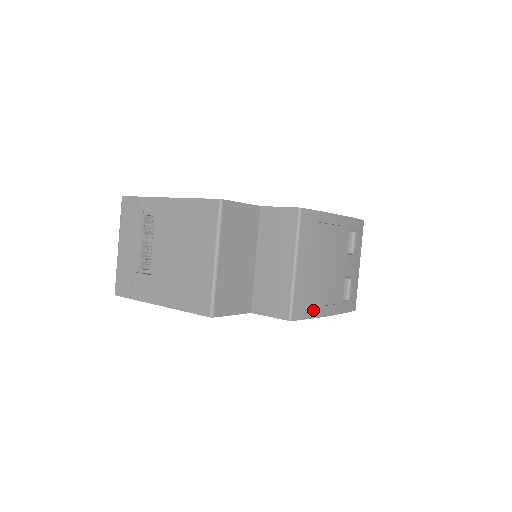
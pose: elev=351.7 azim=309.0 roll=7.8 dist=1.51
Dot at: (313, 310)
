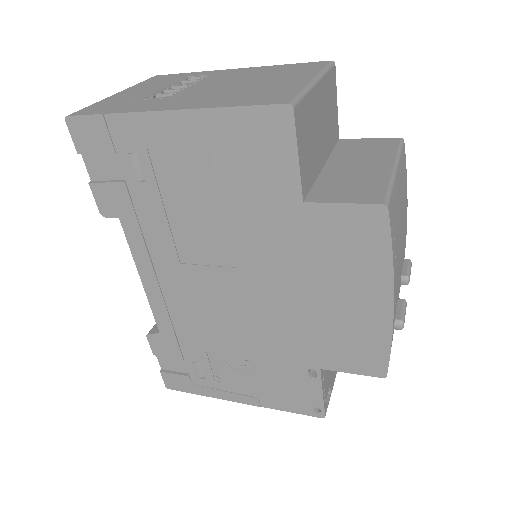
Dot at: (394, 250)
